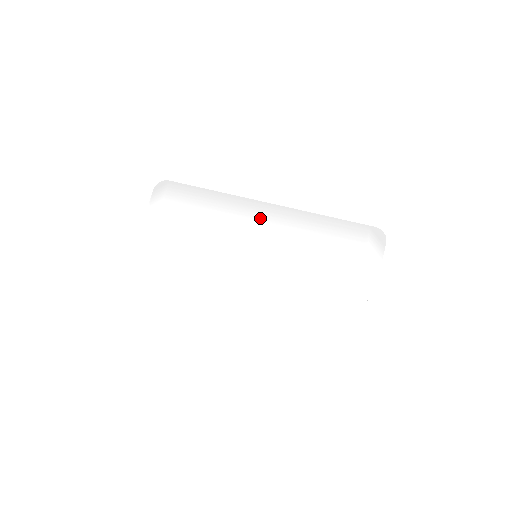
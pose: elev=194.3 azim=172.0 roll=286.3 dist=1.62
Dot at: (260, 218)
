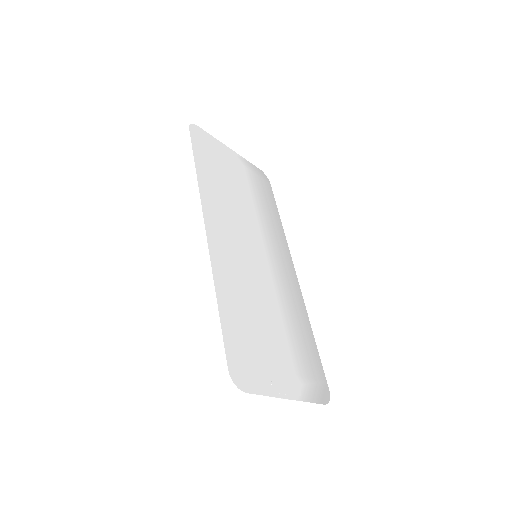
Dot at: (283, 263)
